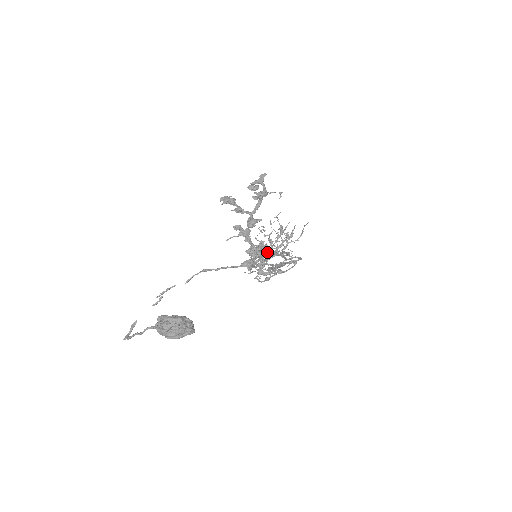
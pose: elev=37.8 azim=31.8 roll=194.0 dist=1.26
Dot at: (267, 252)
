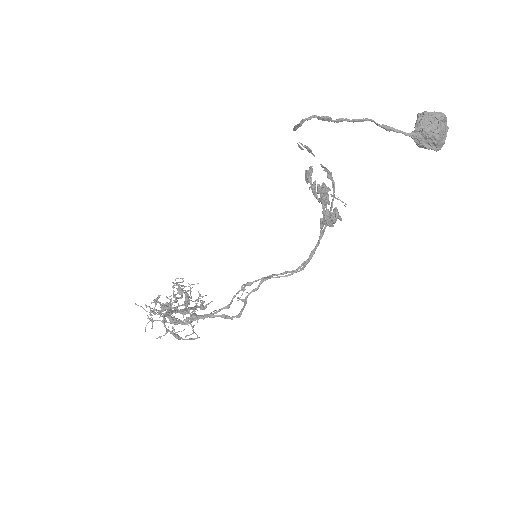
Dot at: occluded
